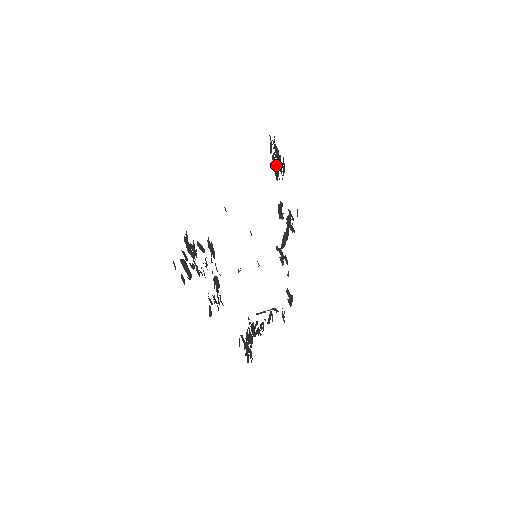
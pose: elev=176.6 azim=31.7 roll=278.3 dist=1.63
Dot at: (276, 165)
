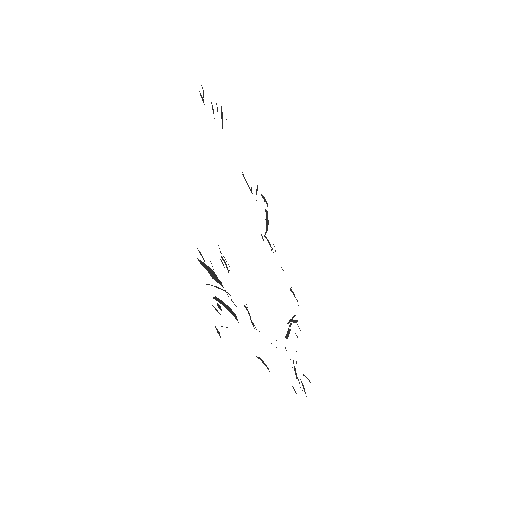
Dot at: (221, 117)
